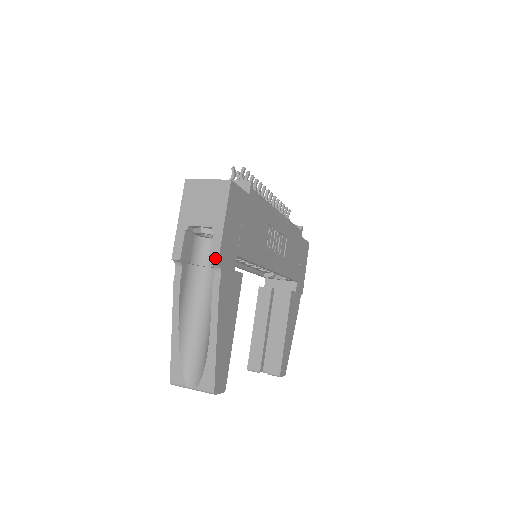
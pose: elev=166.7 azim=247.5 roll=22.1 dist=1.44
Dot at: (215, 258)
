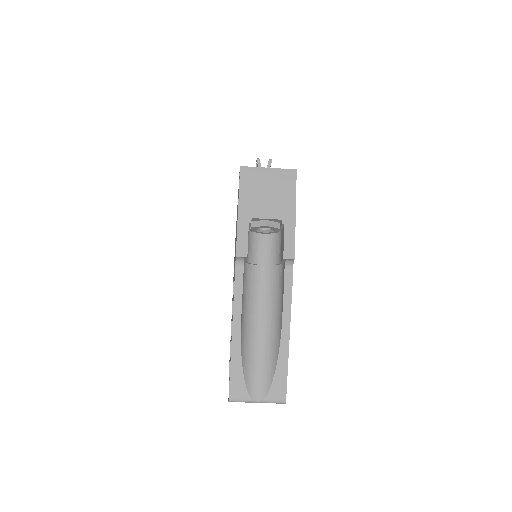
Dot at: (291, 253)
